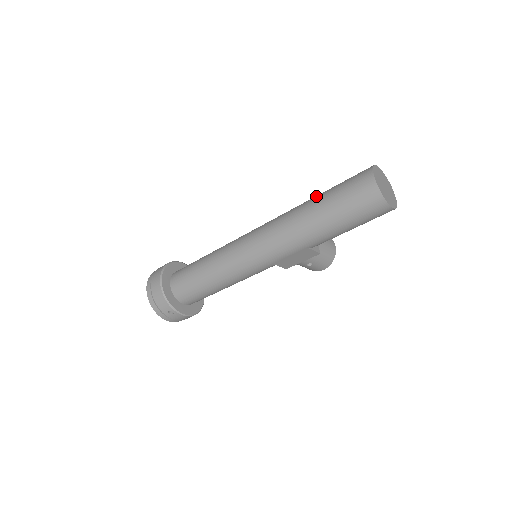
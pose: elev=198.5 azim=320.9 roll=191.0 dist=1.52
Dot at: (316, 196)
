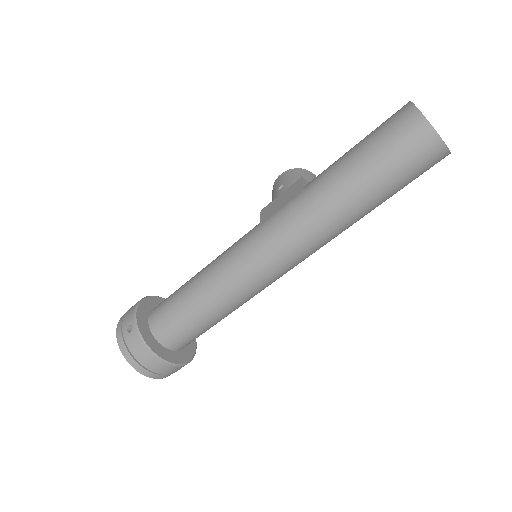
Dot at: (345, 177)
